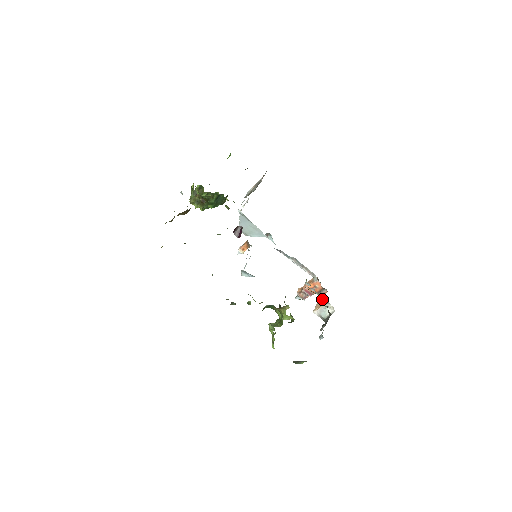
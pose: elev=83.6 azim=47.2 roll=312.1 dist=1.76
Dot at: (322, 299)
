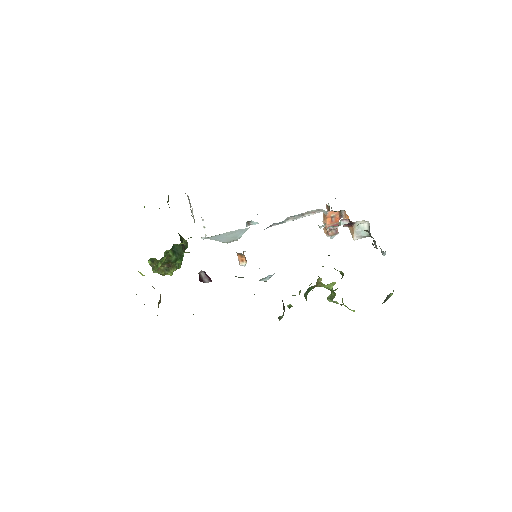
Dot at: (347, 224)
